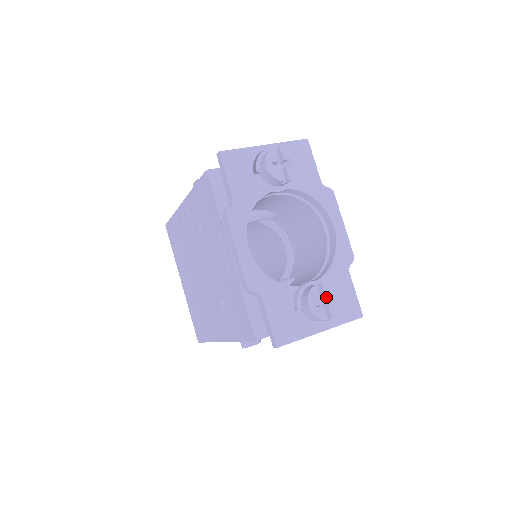
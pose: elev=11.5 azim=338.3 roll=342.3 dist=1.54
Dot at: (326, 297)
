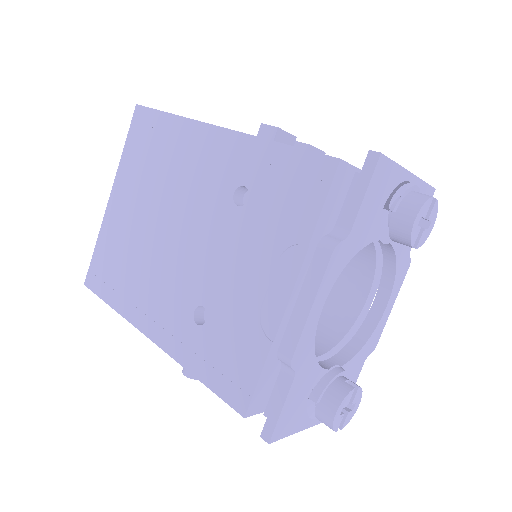
Dot at: (352, 404)
